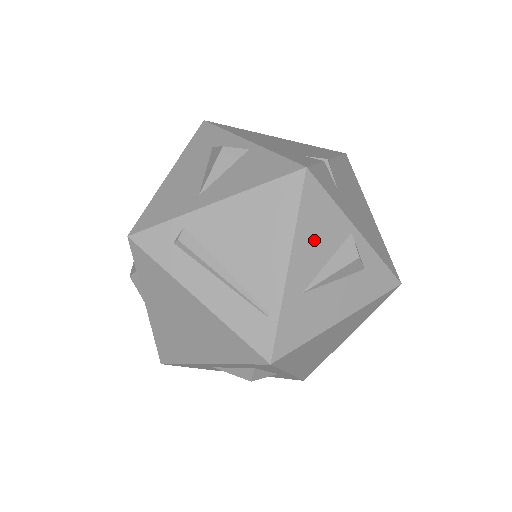
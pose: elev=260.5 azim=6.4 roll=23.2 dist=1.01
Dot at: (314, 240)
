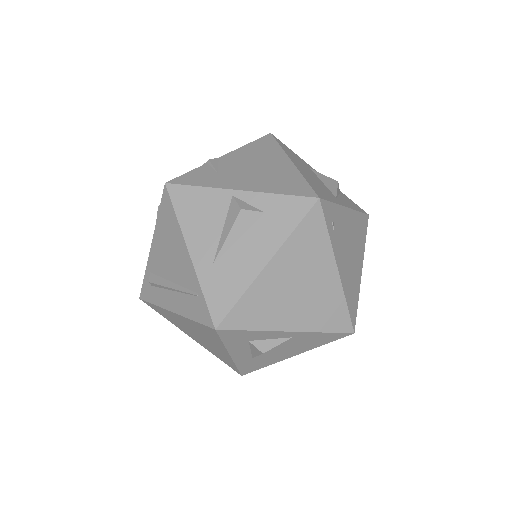
Dot at: (200, 223)
